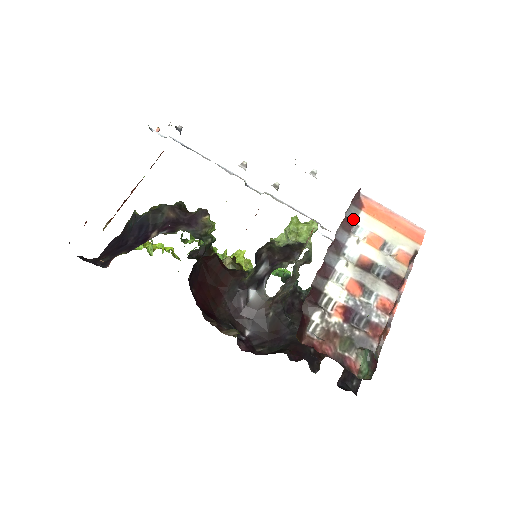
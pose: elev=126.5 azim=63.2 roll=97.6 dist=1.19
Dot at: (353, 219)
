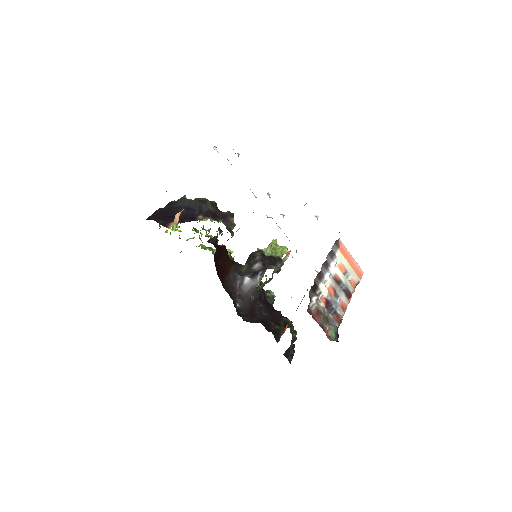
Dot at: (334, 252)
